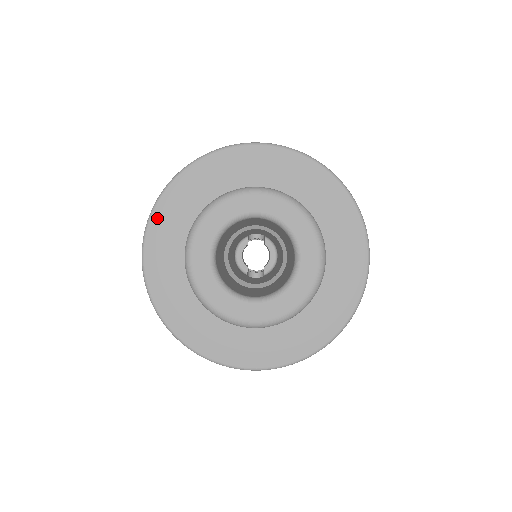
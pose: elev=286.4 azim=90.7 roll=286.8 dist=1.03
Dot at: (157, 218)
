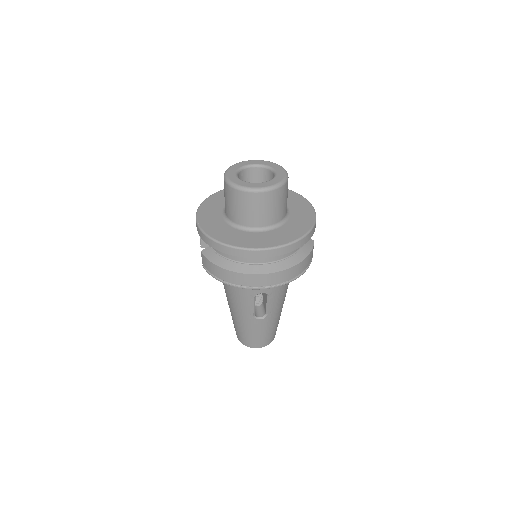
Dot at: (203, 207)
